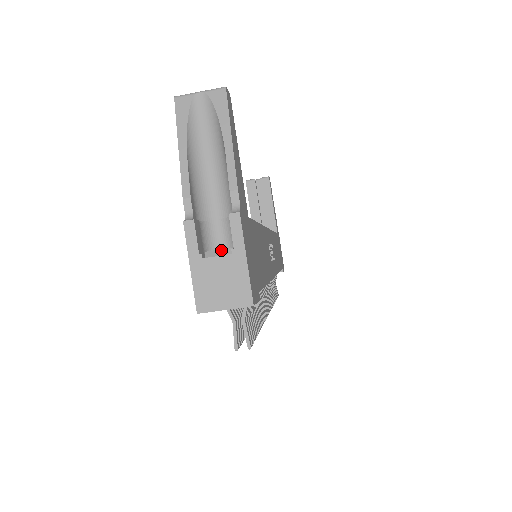
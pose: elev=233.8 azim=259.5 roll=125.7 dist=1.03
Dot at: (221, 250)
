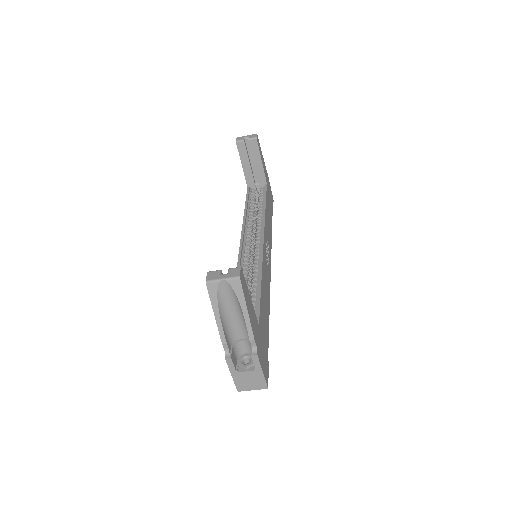
Dot at: (248, 367)
